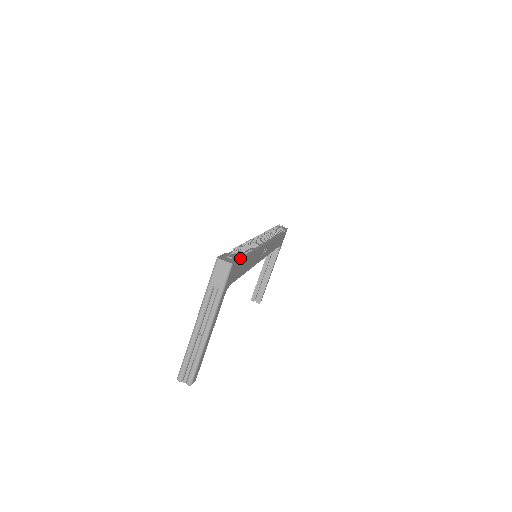
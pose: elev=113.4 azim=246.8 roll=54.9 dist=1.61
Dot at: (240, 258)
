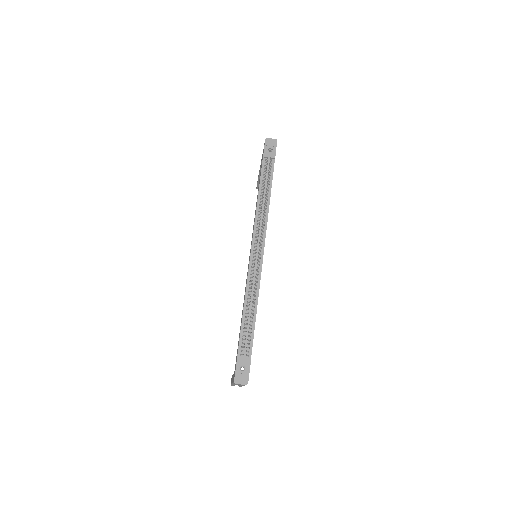
Dot at: (250, 351)
